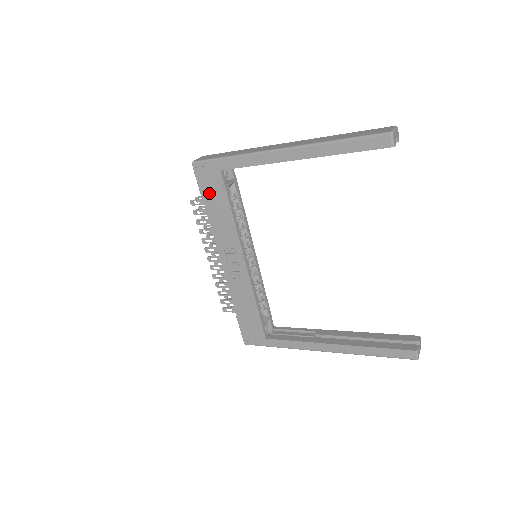
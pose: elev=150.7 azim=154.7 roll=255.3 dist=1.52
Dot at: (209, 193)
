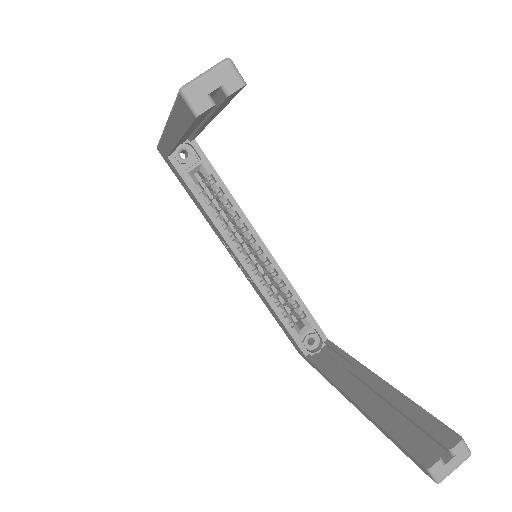
Dot at: (181, 182)
